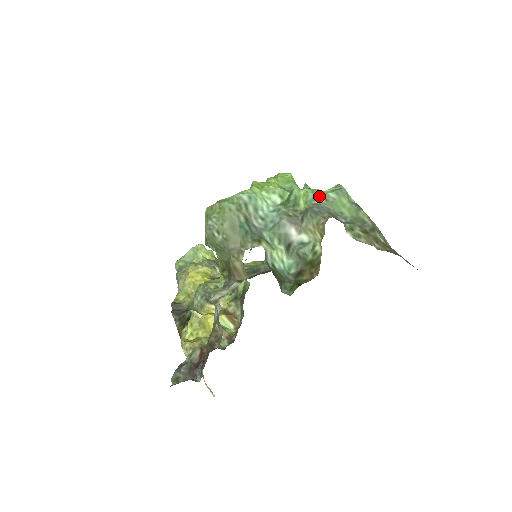
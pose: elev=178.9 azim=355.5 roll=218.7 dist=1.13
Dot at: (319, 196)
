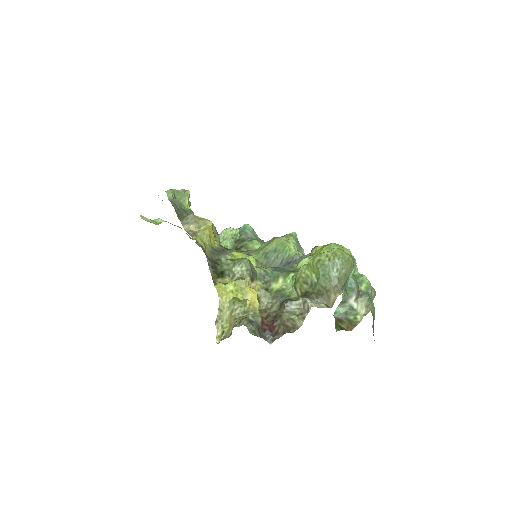
Dot at: (371, 290)
